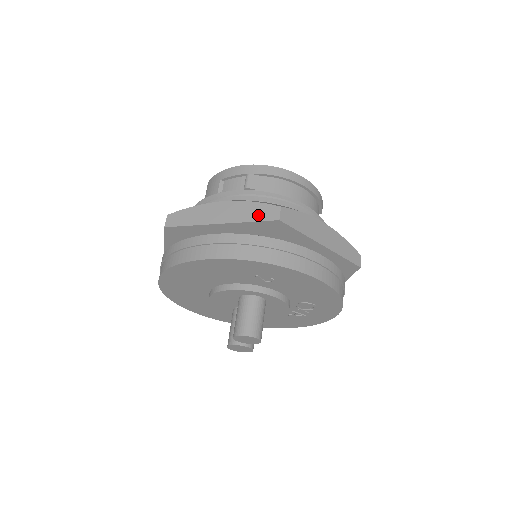
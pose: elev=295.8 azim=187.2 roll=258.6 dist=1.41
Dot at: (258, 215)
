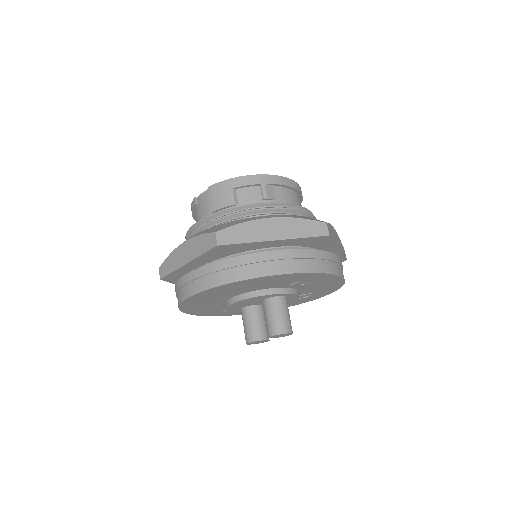
Dot at: (309, 231)
